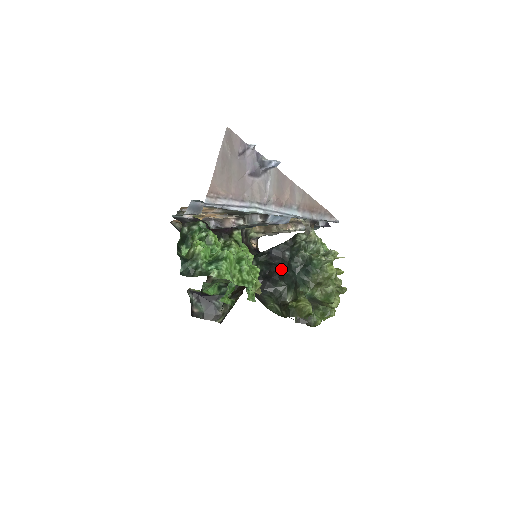
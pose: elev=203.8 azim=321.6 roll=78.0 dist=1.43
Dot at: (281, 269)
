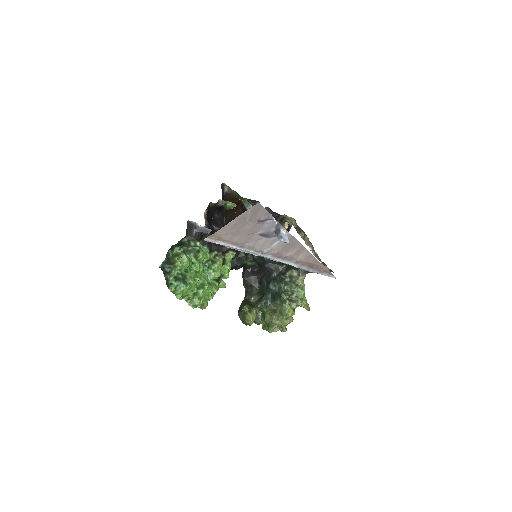
Dot at: (265, 278)
